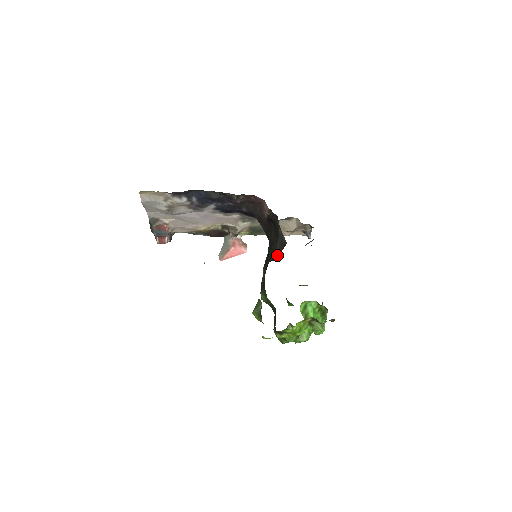
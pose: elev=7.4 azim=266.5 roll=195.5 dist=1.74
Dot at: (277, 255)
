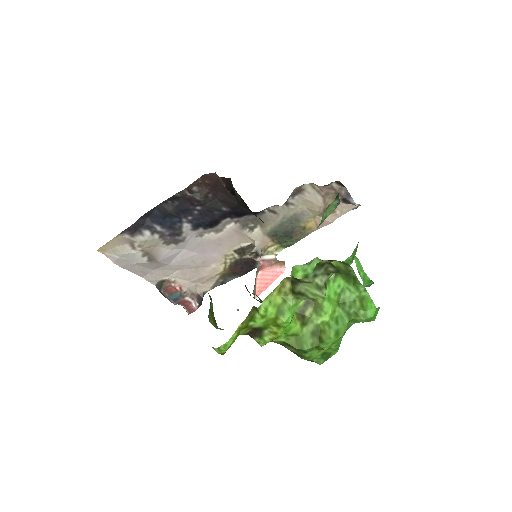
Dot at: occluded
